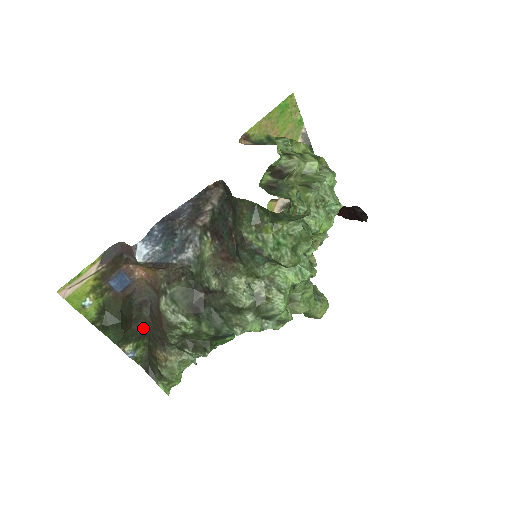
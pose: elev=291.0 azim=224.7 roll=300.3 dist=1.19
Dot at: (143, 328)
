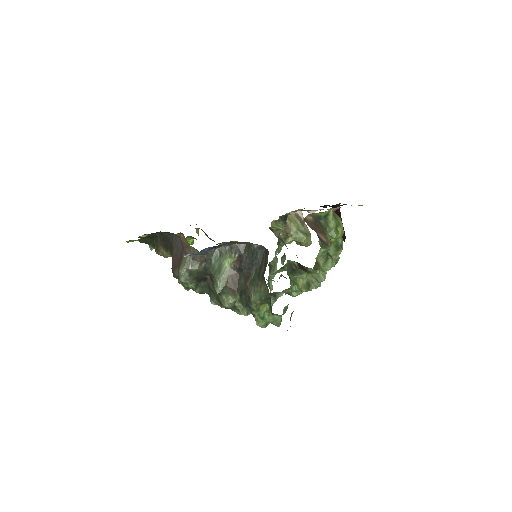
Dot at: (160, 233)
